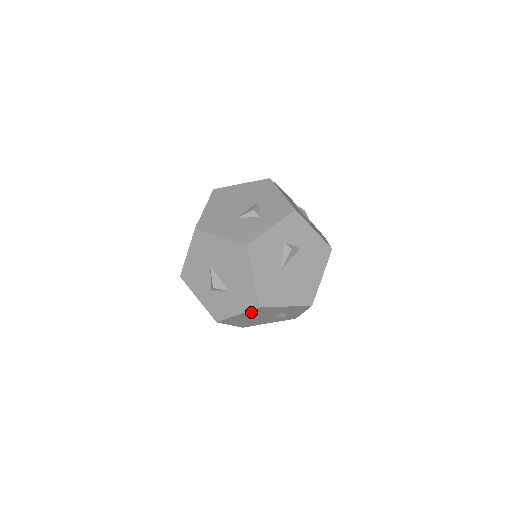
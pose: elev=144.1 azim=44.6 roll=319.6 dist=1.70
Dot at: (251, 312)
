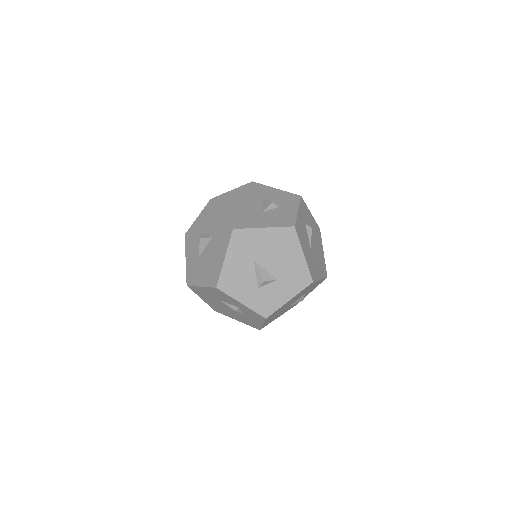
Dot at: (299, 293)
